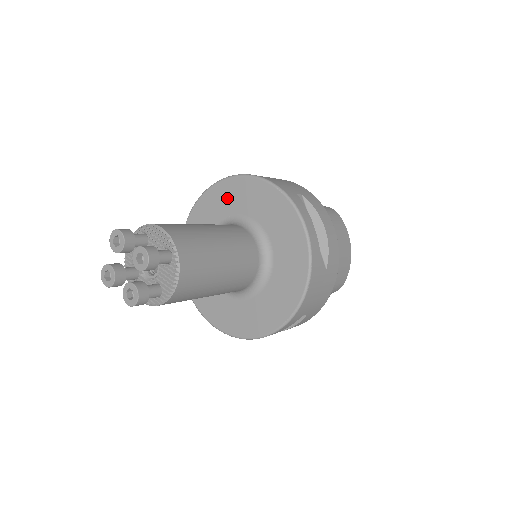
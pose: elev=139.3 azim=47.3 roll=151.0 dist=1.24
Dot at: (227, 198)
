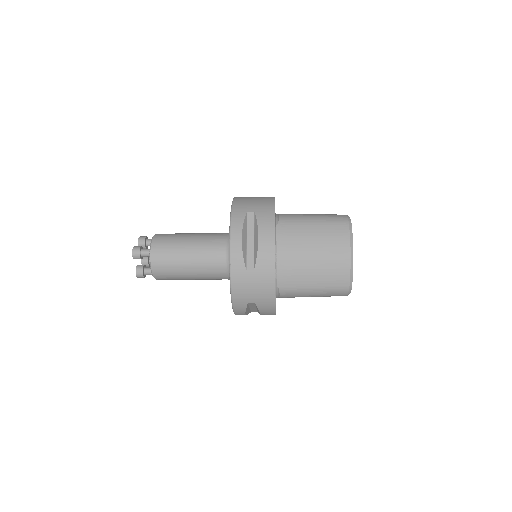
Dot at: occluded
